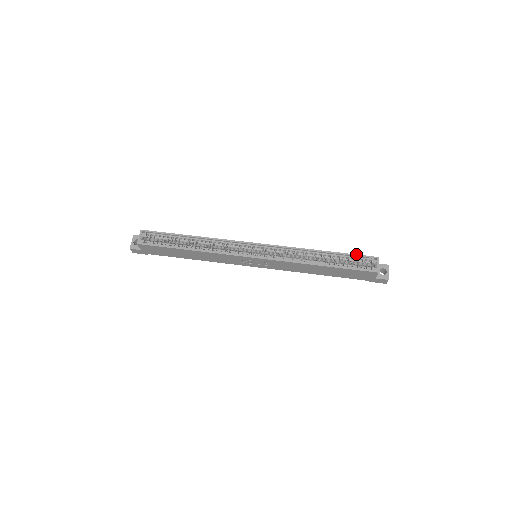
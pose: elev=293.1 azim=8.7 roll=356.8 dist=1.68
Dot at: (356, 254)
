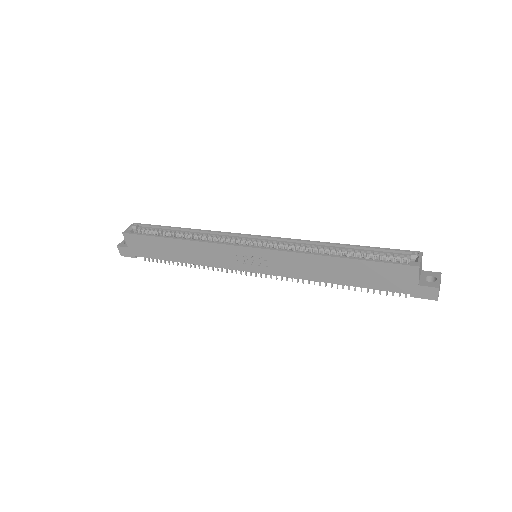
Dot at: (388, 248)
